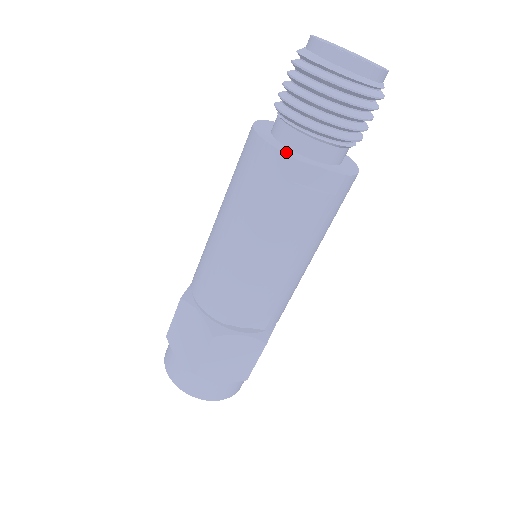
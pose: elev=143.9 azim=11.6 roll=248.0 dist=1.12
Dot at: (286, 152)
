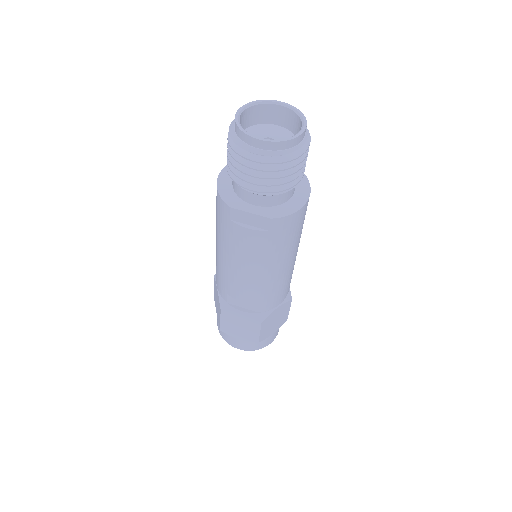
Dot at: (226, 198)
